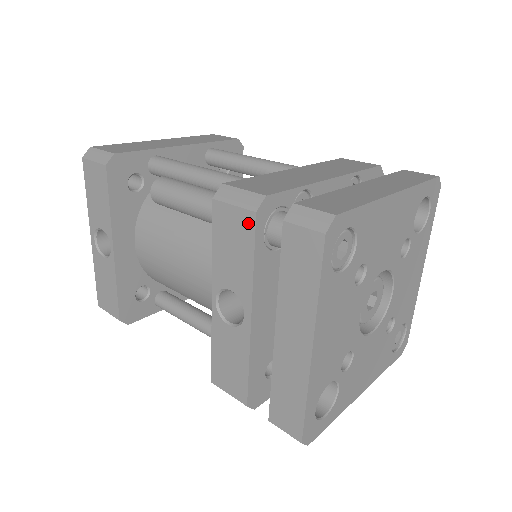
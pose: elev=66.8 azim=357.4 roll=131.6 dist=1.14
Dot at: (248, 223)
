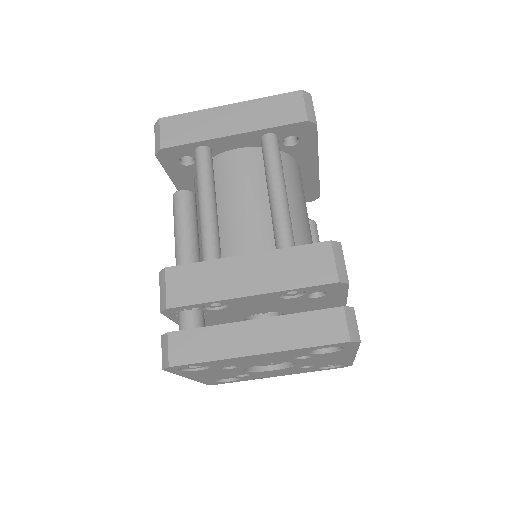
Dot at: occluded
